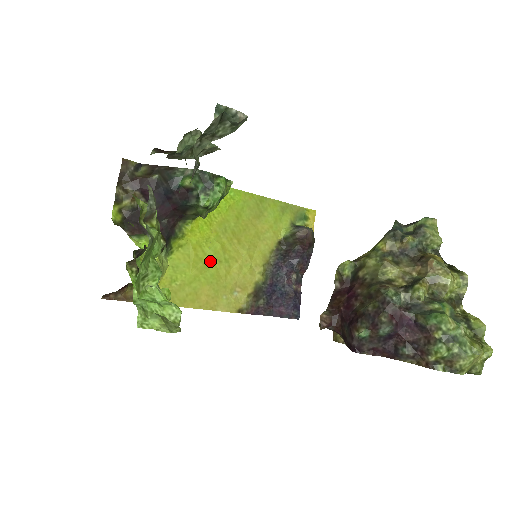
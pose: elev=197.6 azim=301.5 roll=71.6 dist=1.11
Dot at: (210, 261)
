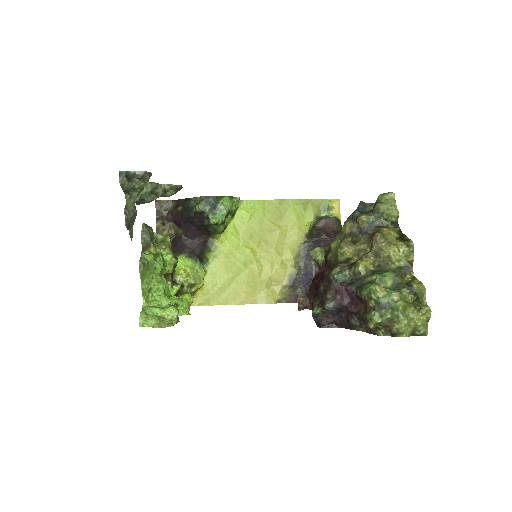
Dot at: (243, 264)
